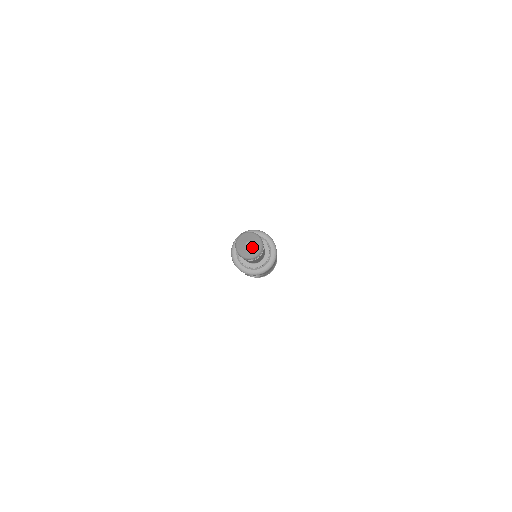
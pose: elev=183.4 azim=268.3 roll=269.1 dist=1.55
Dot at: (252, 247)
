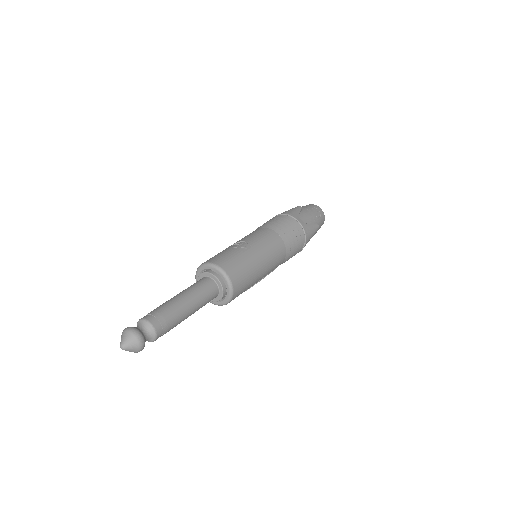
Dot at: (126, 349)
